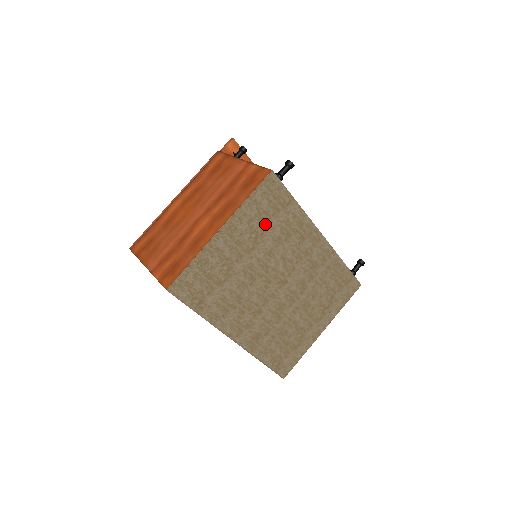
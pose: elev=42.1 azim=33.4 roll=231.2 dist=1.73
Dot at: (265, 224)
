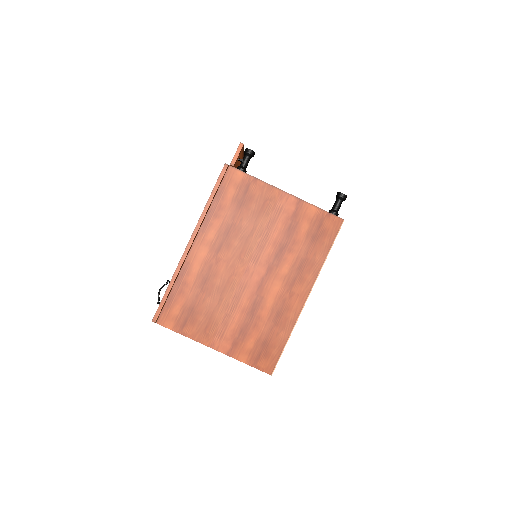
Dot at: occluded
